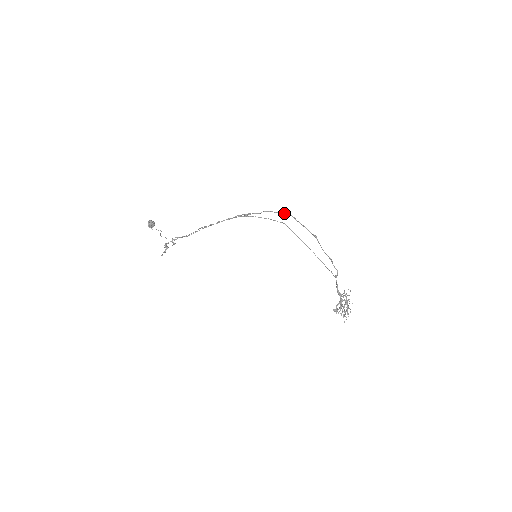
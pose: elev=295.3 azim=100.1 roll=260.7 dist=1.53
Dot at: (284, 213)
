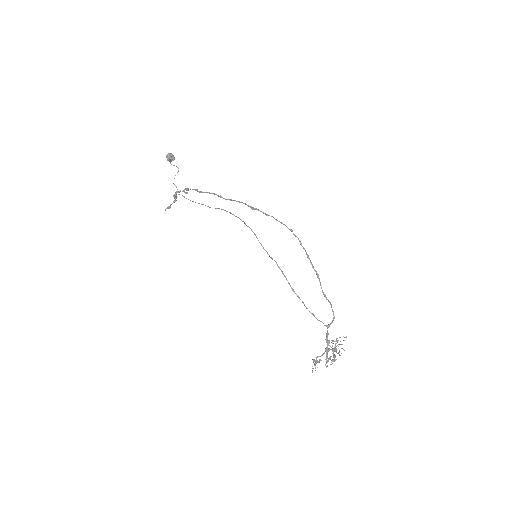
Dot at: (291, 231)
